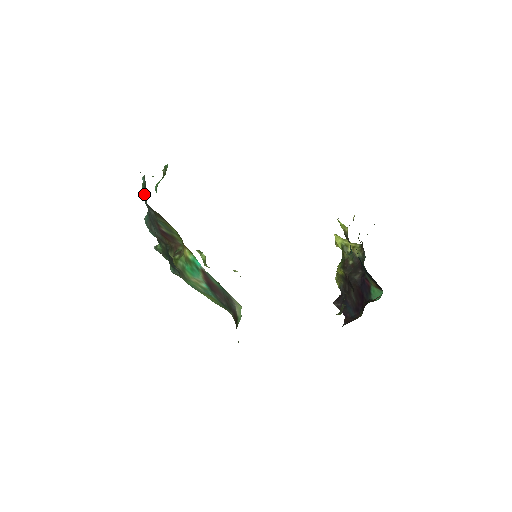
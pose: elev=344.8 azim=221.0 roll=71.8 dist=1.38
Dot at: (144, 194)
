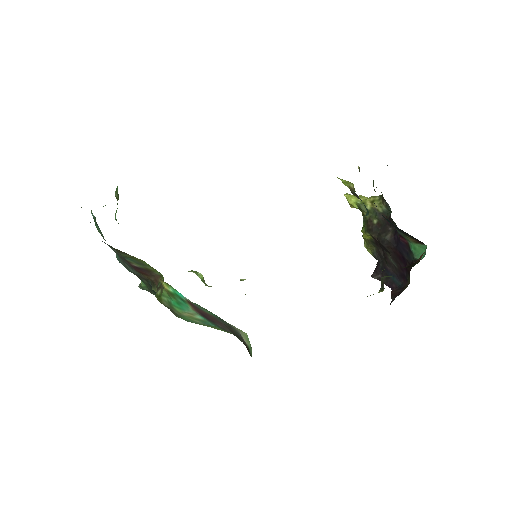
Dot at: (99, 232)
